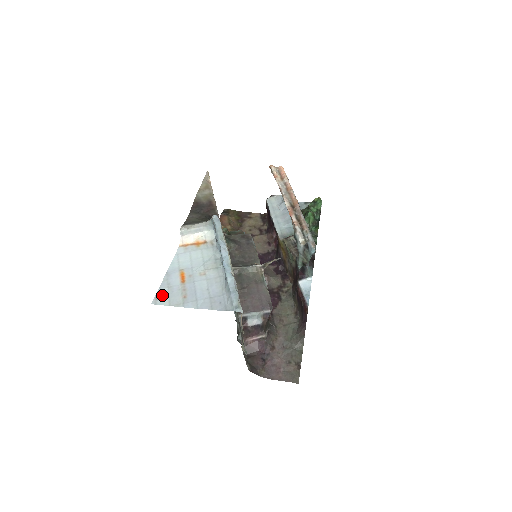
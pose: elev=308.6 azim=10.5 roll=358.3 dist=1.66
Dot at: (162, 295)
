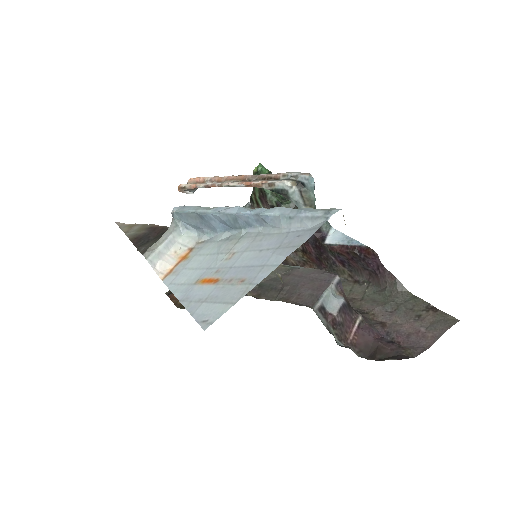
Dot at: (207, 312)
